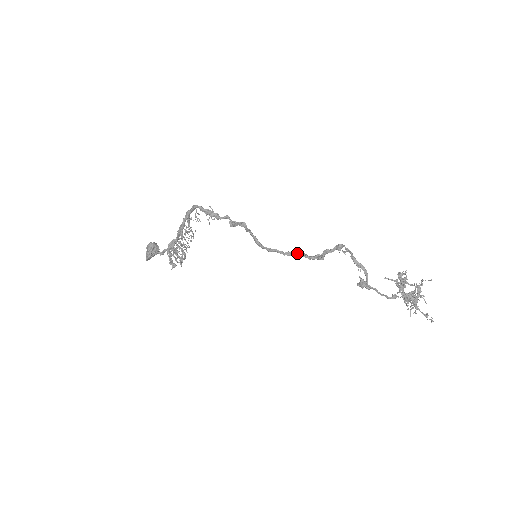
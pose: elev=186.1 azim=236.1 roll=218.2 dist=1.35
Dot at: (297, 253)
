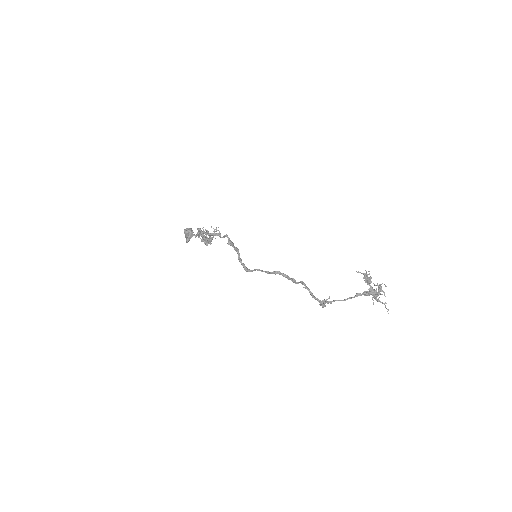
Dot at: (278, 273)
